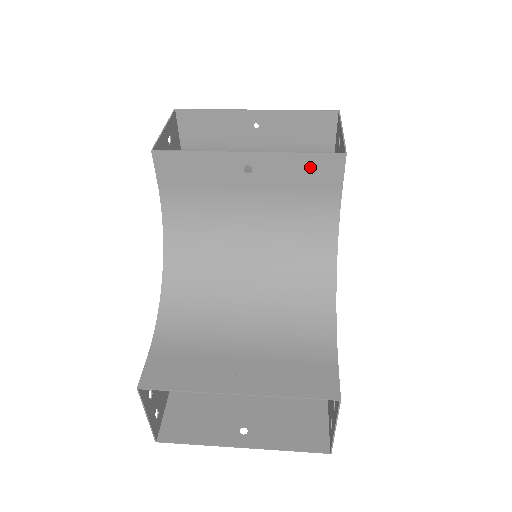
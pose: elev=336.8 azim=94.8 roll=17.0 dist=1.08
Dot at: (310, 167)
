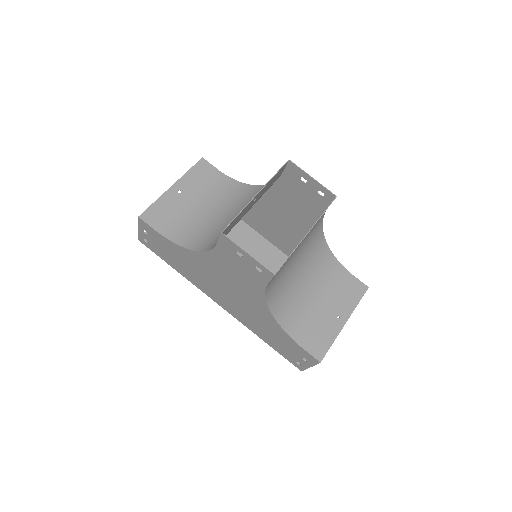
Dot at: occluded
